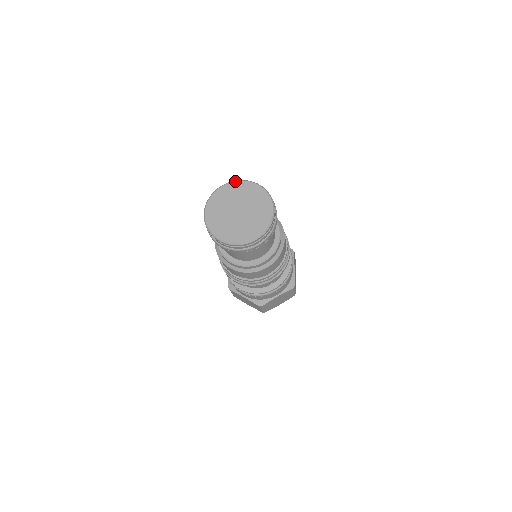
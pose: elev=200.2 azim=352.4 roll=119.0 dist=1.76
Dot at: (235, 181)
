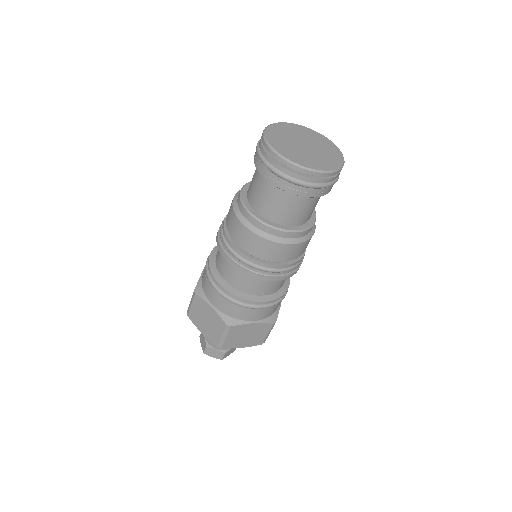
Dot at: occluded
